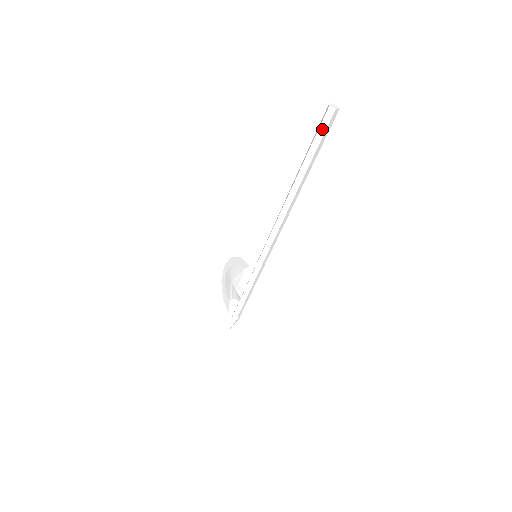
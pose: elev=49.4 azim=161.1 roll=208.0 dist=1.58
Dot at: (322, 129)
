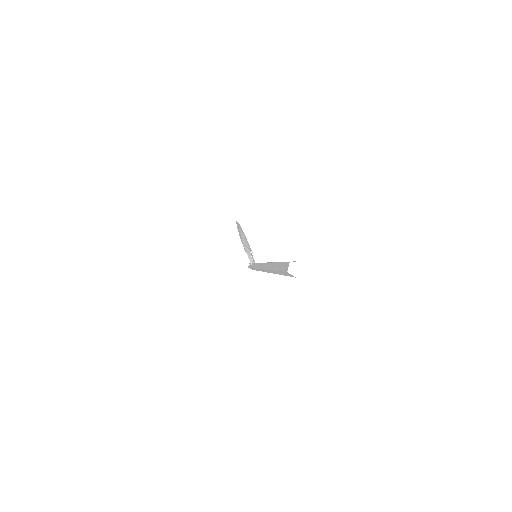
Dot at: (285, 274)
